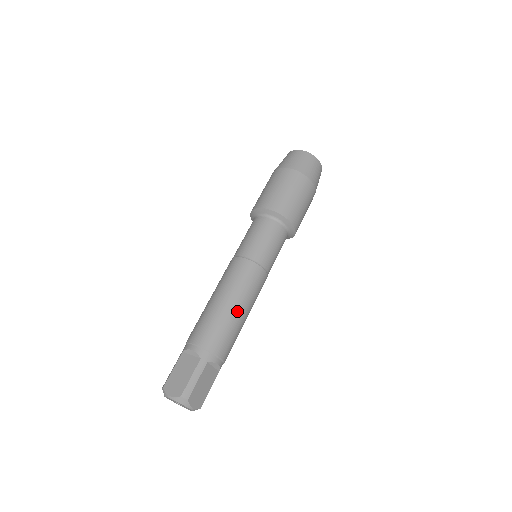
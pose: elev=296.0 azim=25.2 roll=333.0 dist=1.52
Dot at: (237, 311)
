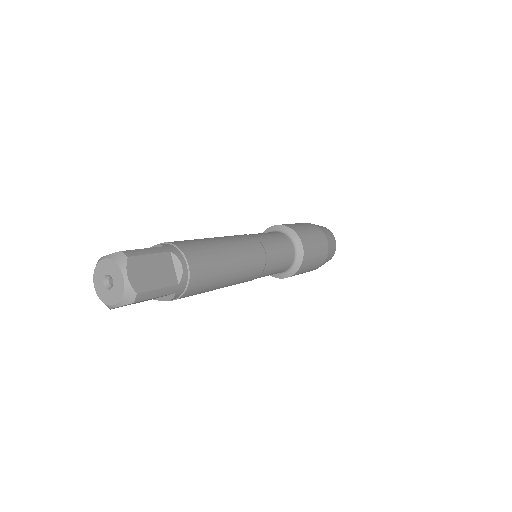
Dot at: (223, 247)
